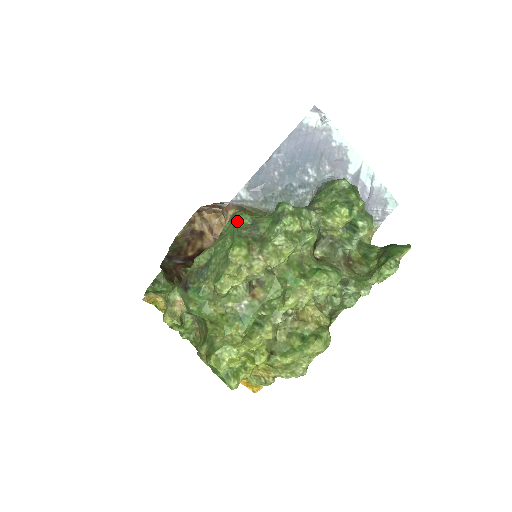
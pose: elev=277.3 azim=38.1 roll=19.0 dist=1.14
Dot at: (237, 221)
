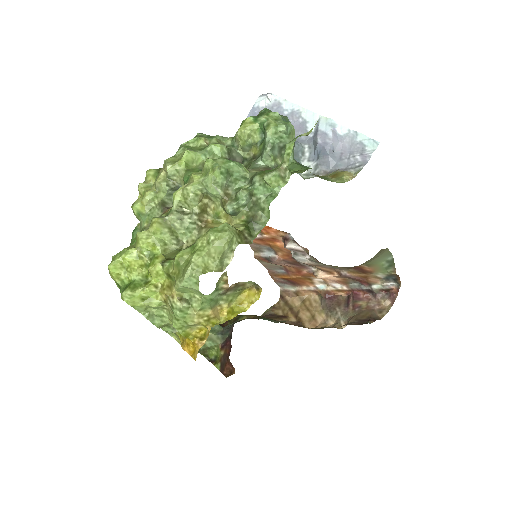
Dot at: occluded
